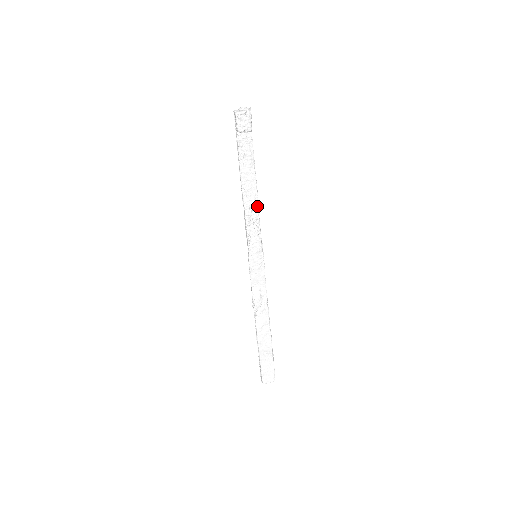
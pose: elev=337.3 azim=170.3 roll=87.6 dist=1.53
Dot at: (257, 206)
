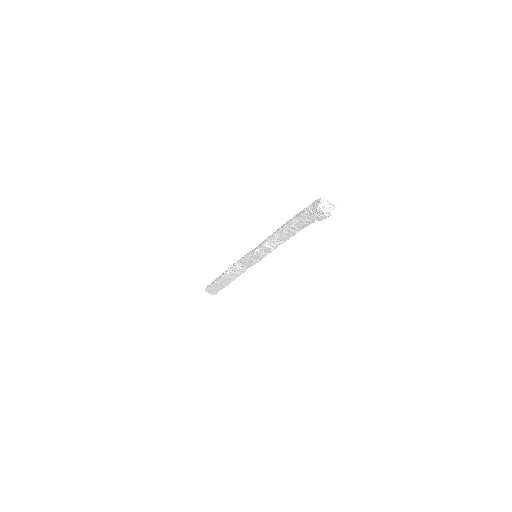
Dot at: (282, 242)
